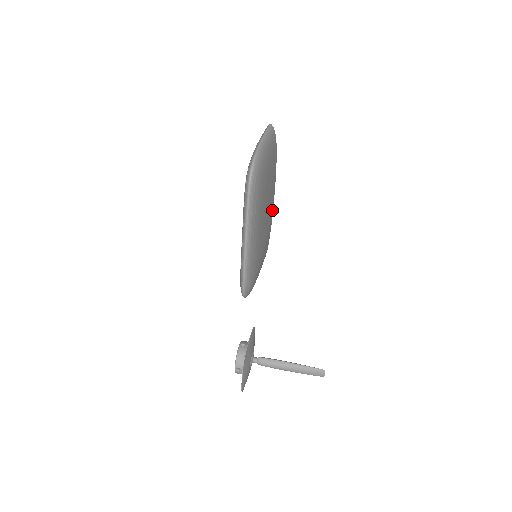
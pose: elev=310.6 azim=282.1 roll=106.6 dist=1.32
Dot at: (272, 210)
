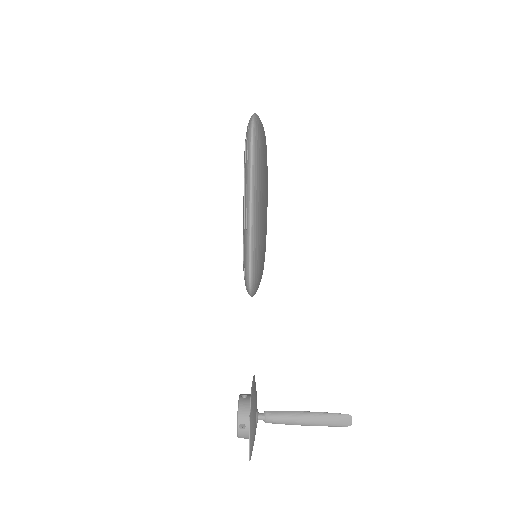
Dot at: occluded
